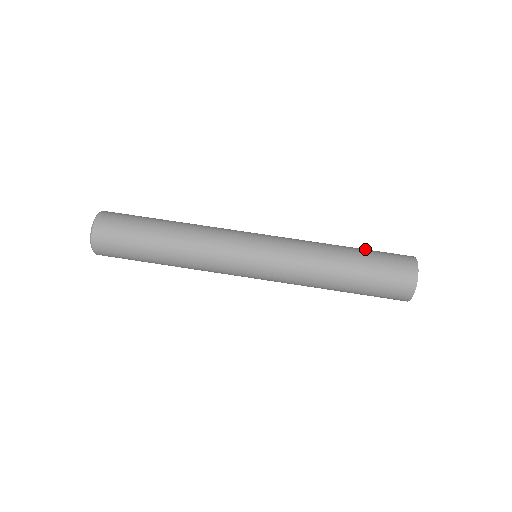
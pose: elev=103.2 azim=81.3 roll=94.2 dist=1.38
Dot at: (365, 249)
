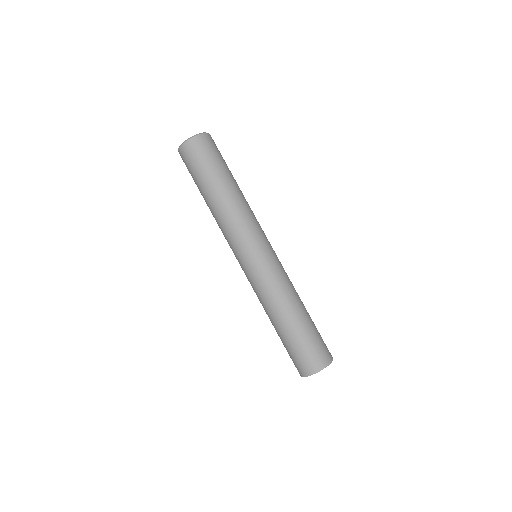
Dot at: occluded
